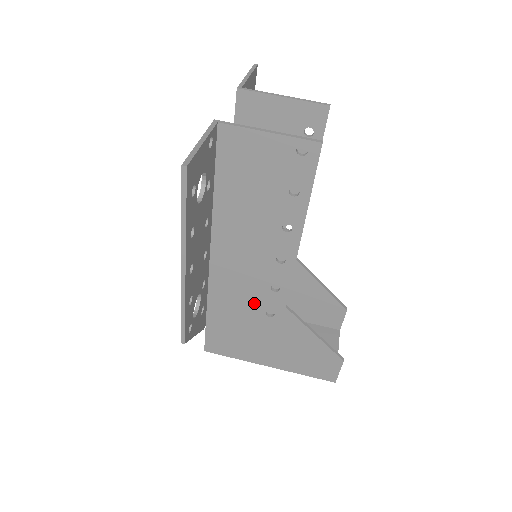
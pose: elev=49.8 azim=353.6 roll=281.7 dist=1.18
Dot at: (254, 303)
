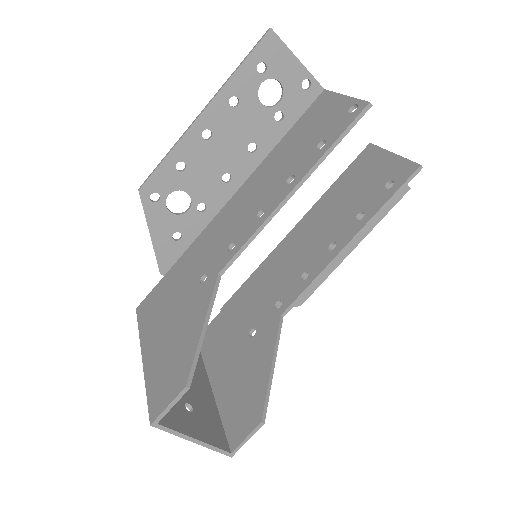
Dot at: (207, 260)
